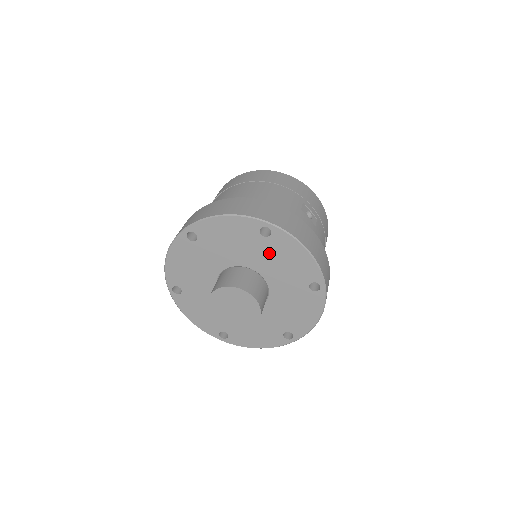
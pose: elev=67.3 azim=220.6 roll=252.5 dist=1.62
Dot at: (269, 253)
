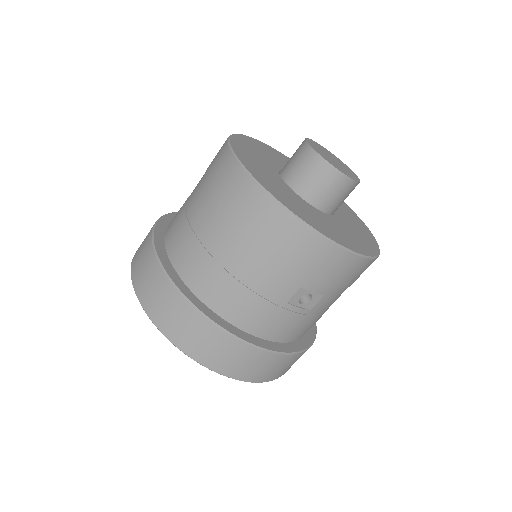
Dot at: occluded
